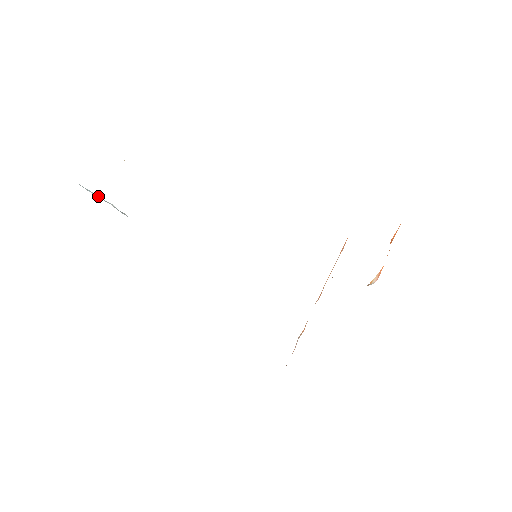
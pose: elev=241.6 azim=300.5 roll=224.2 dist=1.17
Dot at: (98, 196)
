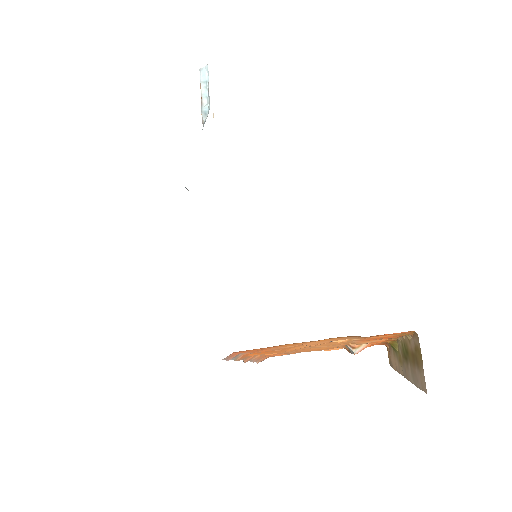
Dot at: (205, 87)
